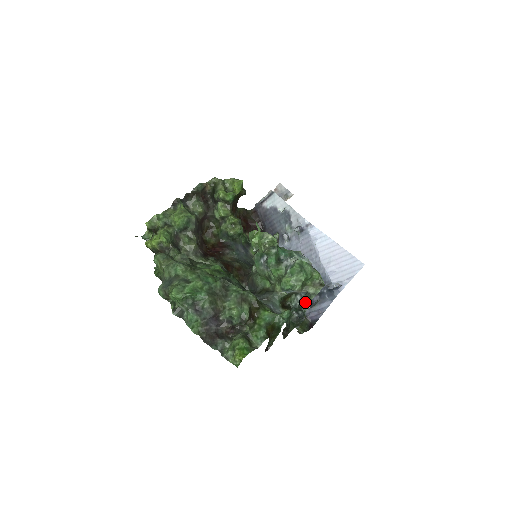
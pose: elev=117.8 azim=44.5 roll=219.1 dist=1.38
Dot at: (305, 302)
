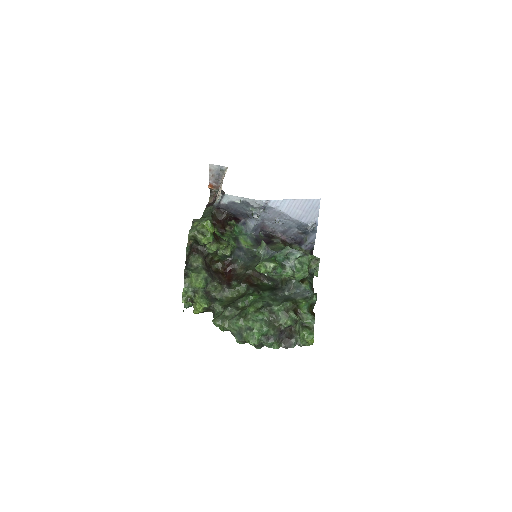
Dot at: (315, 275)
